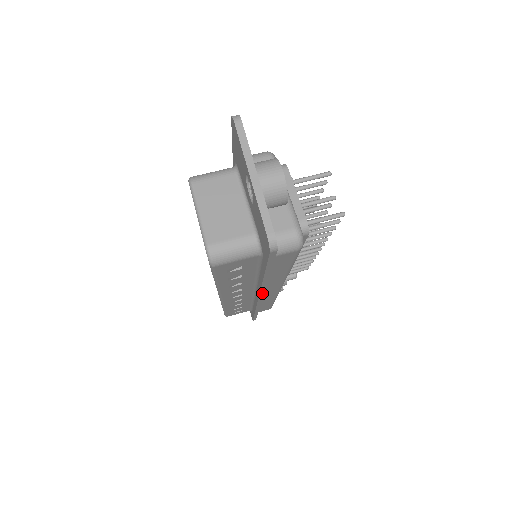
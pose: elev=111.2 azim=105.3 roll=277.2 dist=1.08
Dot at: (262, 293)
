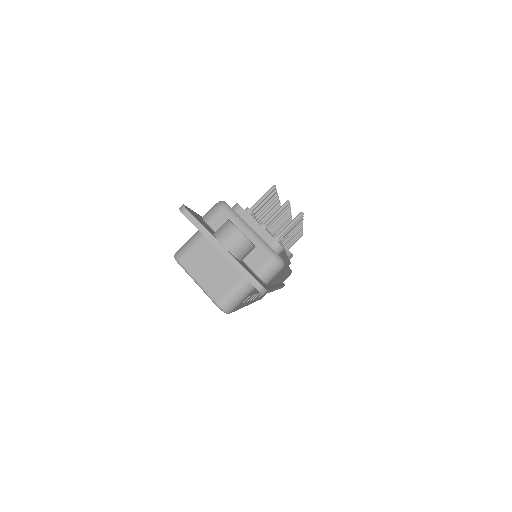
Dot at: occluded
